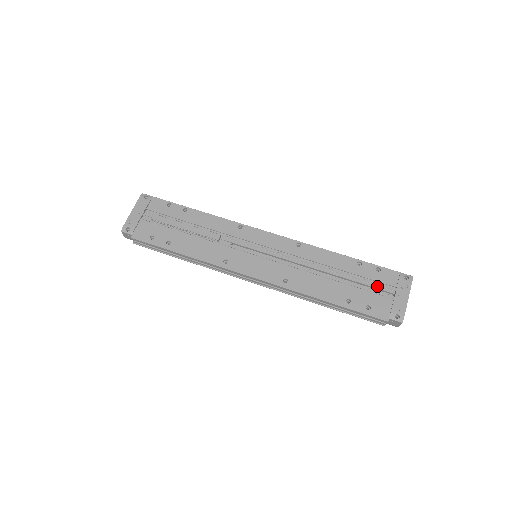
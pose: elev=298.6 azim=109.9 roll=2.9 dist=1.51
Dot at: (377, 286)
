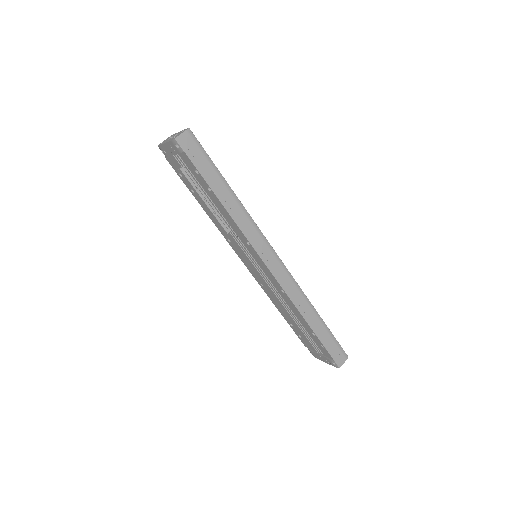
Dot at: (314, 344)
